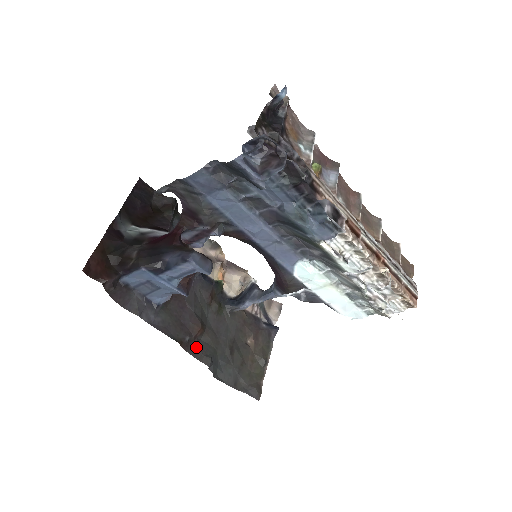
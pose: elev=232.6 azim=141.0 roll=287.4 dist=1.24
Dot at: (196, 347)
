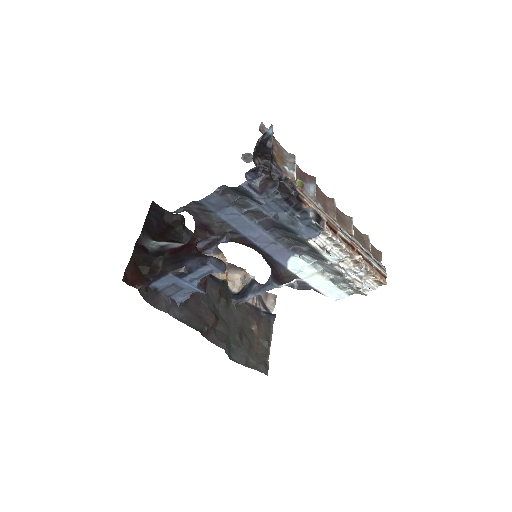
Dot at: (213, 335)
